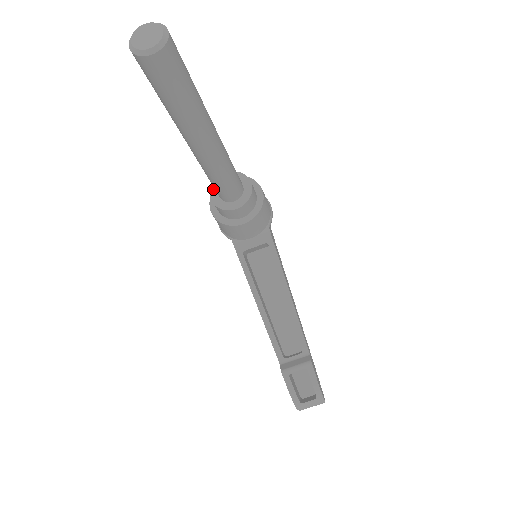
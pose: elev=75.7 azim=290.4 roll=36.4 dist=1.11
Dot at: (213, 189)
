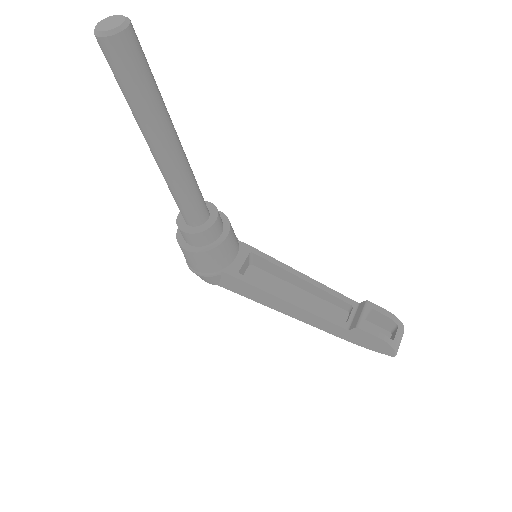
Dot at: (181, 227)
